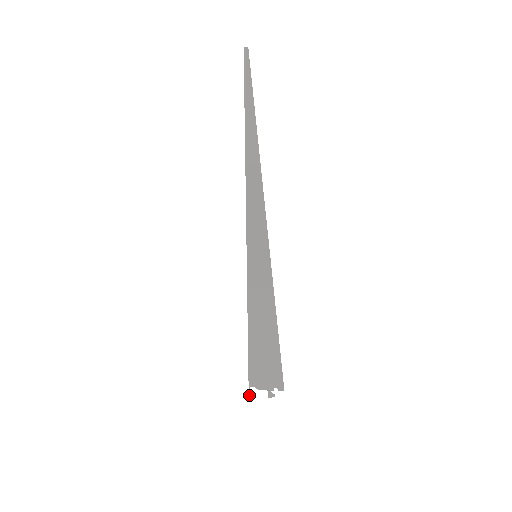
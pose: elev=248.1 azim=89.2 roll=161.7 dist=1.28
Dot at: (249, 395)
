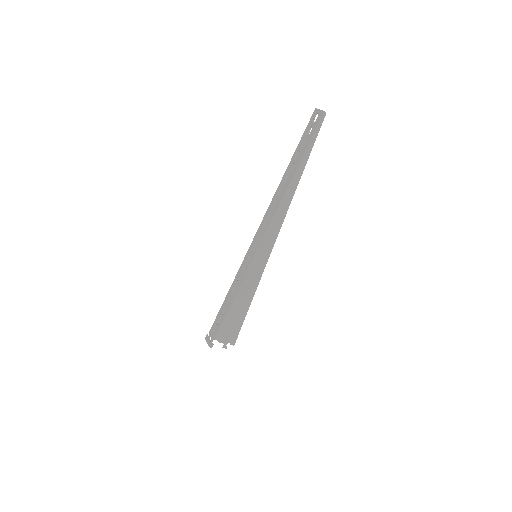
Dot at: occluded
